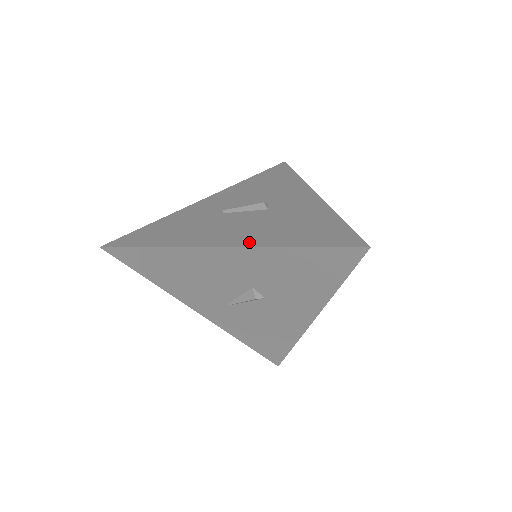
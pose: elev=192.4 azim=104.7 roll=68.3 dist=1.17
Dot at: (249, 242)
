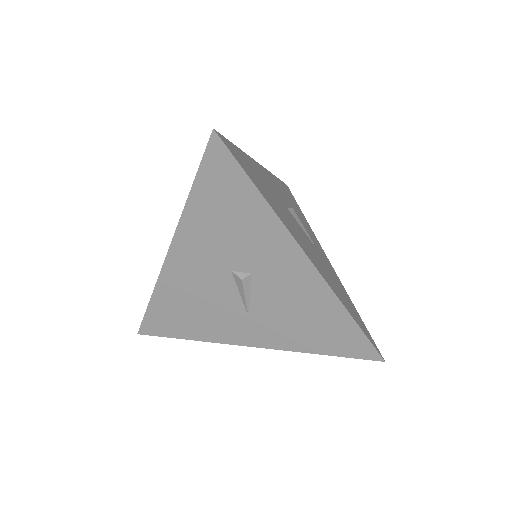
Dot at: occluded
